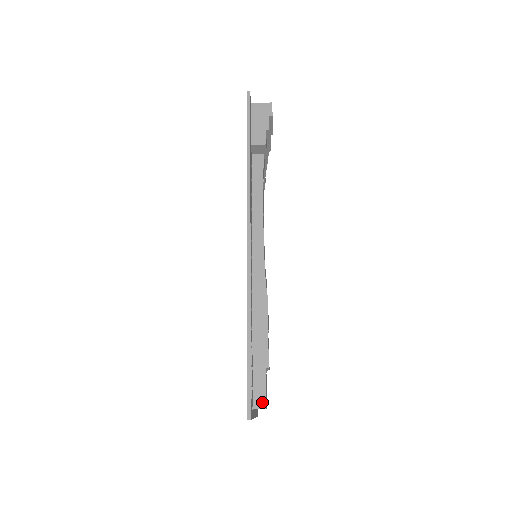
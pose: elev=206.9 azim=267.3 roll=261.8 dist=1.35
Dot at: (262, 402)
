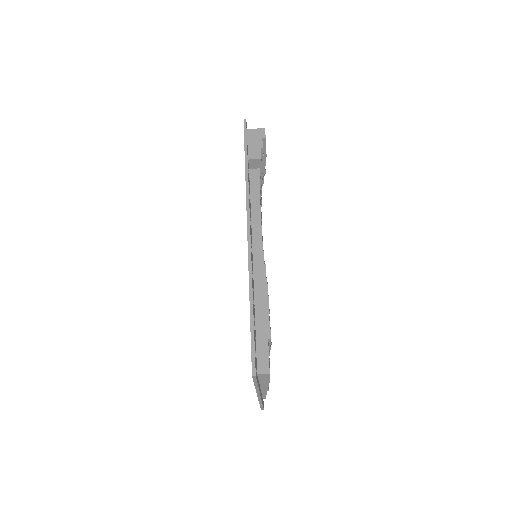
Dot at: (266, 368)
